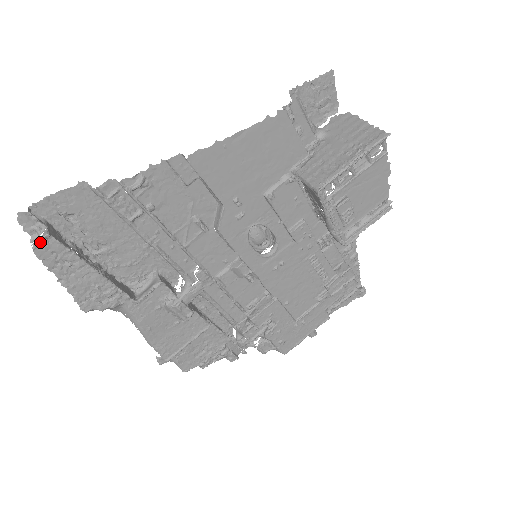
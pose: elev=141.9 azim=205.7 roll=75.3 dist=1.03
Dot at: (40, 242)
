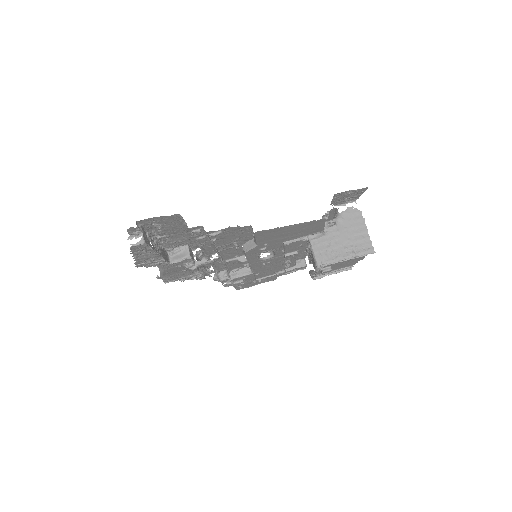
Dot at: (137, 245)
